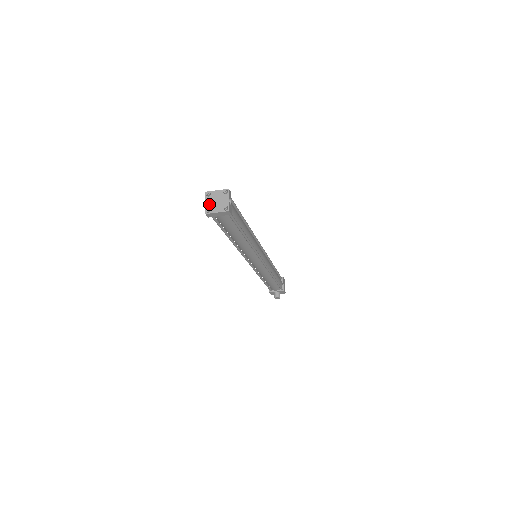
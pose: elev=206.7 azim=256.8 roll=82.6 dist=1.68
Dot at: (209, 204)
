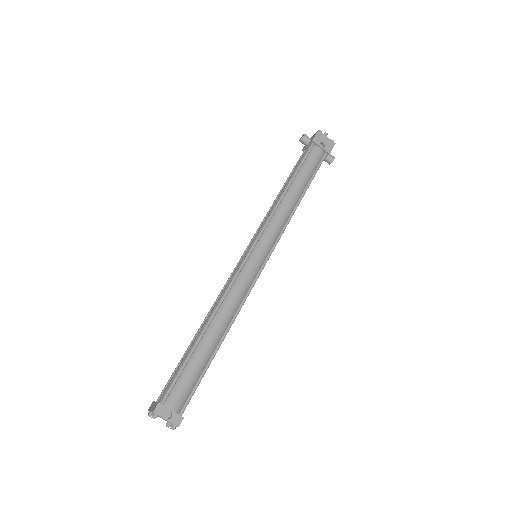
Dot at: (163, 419)
